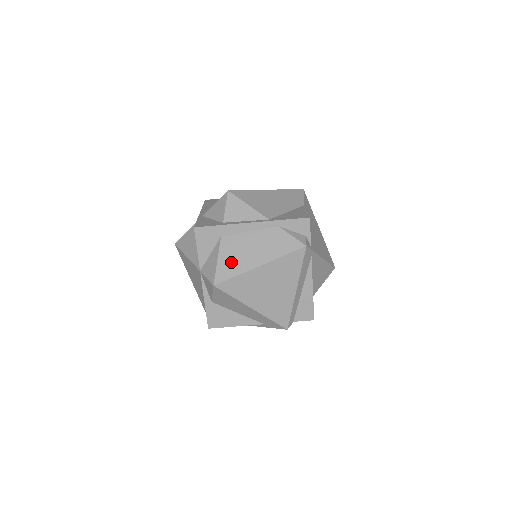
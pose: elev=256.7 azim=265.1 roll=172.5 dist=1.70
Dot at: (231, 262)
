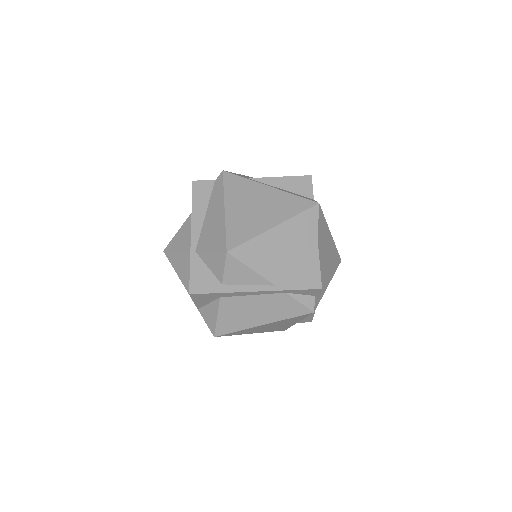
Dot at: (232, 320)
